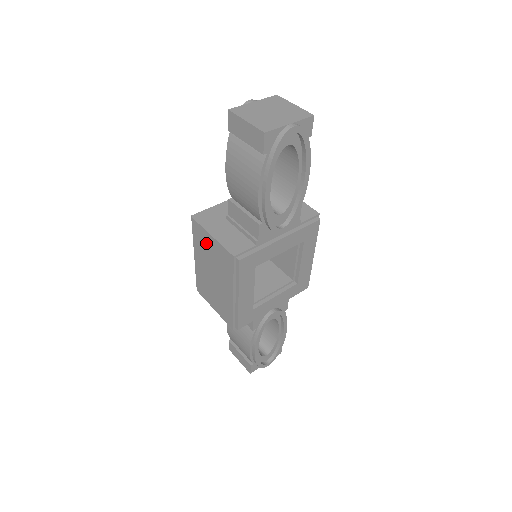
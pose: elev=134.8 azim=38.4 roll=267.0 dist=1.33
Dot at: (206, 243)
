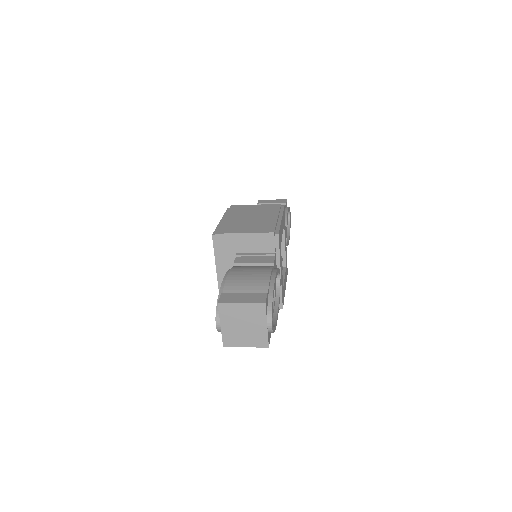
Dot at: (247, 208)
